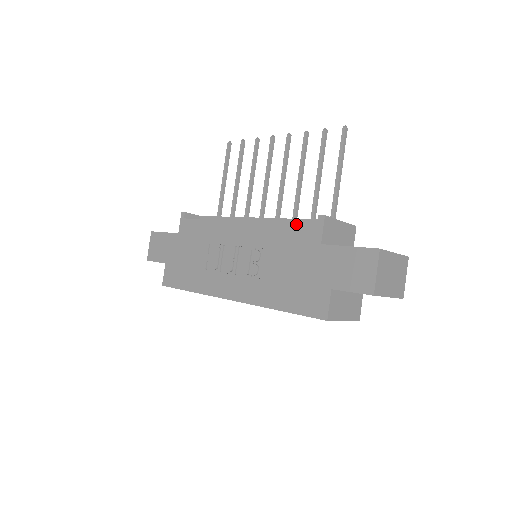
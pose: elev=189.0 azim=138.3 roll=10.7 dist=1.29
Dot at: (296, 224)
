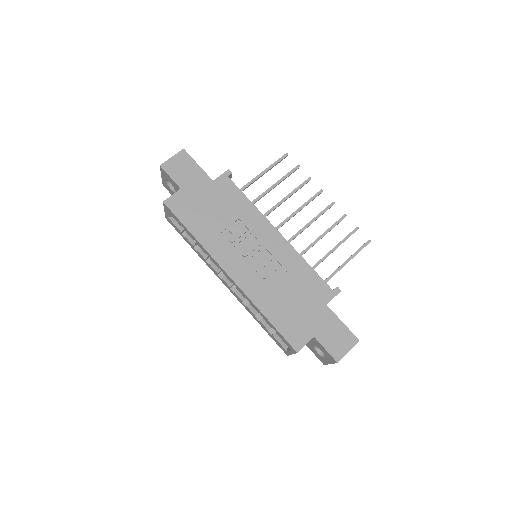
Dot at: (319, 277)
